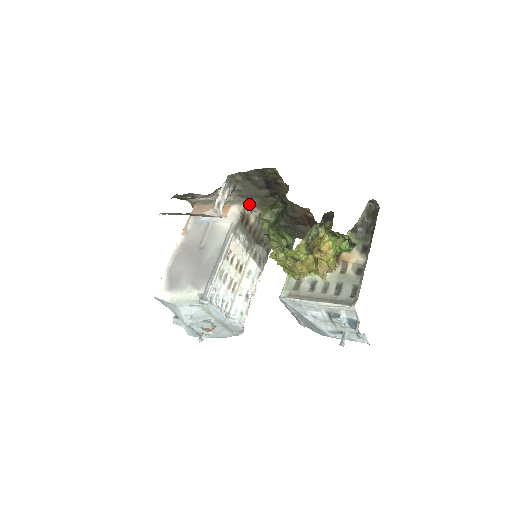
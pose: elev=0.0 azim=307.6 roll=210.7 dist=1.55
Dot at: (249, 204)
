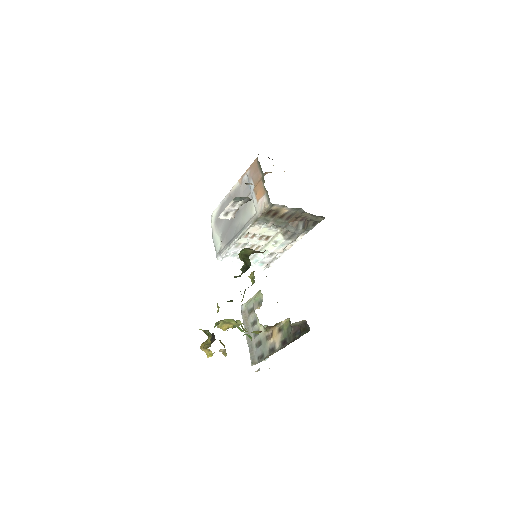
Dot at: (277, 204)
